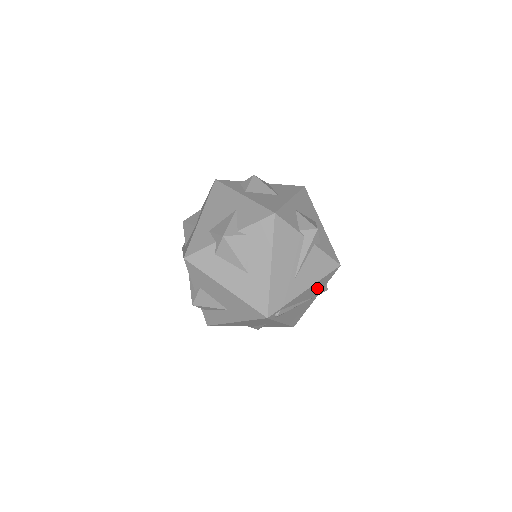
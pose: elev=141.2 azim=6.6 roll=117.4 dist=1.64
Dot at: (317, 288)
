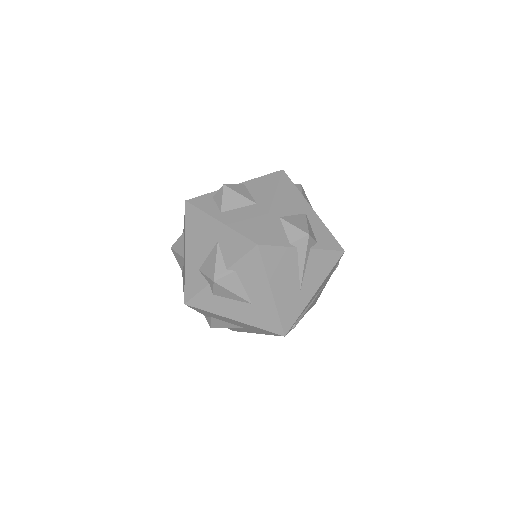
Dot at: (327, 278)
